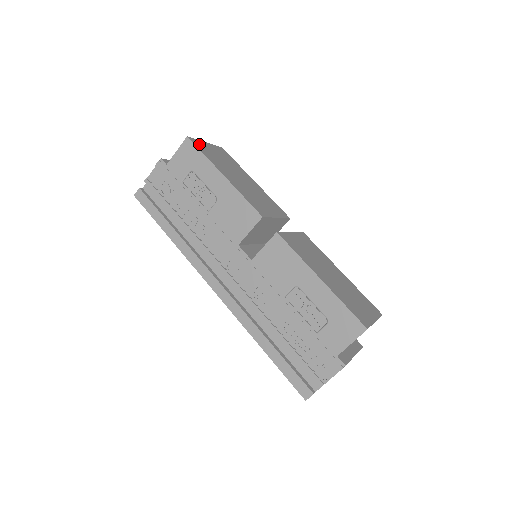
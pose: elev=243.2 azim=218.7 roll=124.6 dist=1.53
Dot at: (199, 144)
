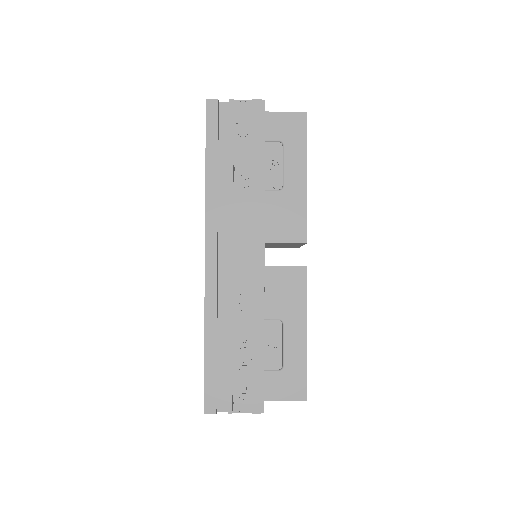
Dot at: occluded
